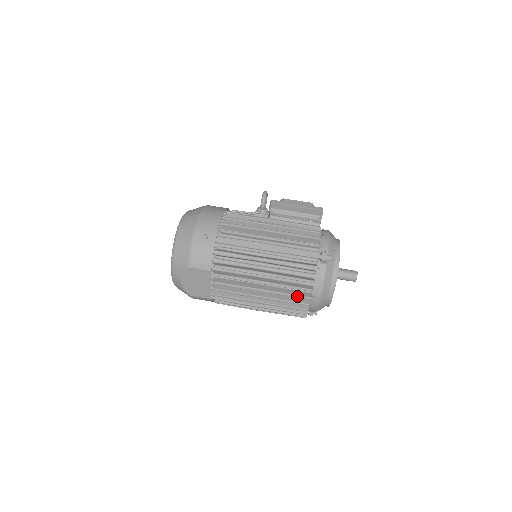
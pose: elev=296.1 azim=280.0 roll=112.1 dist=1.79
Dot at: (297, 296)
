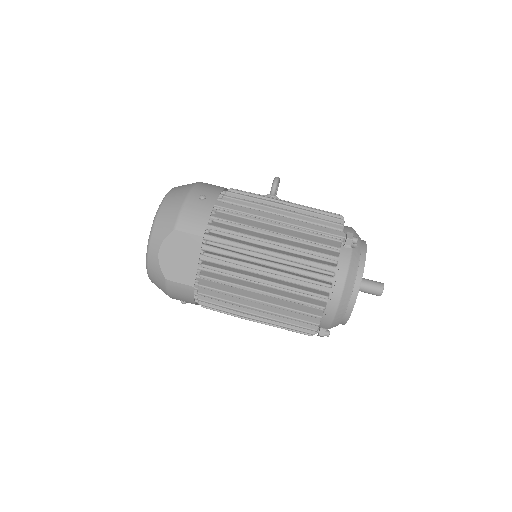
Dot at: (313, 281)
